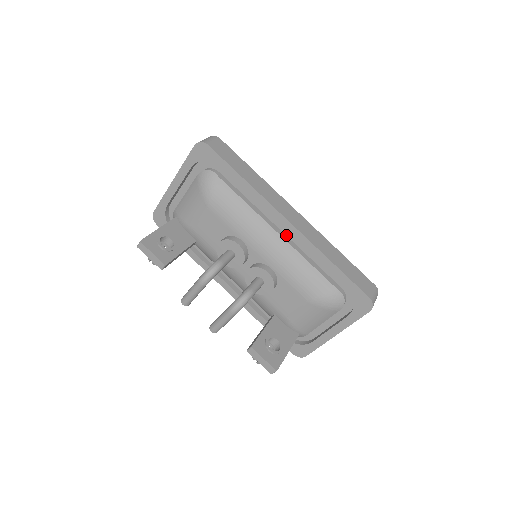
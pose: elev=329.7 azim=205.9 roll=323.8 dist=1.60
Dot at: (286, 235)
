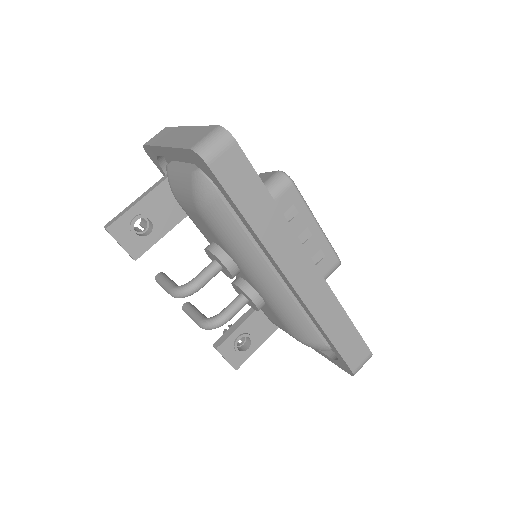
Dot at: occluded
